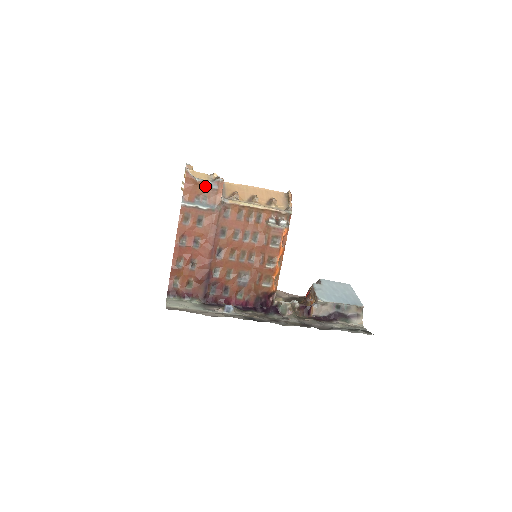
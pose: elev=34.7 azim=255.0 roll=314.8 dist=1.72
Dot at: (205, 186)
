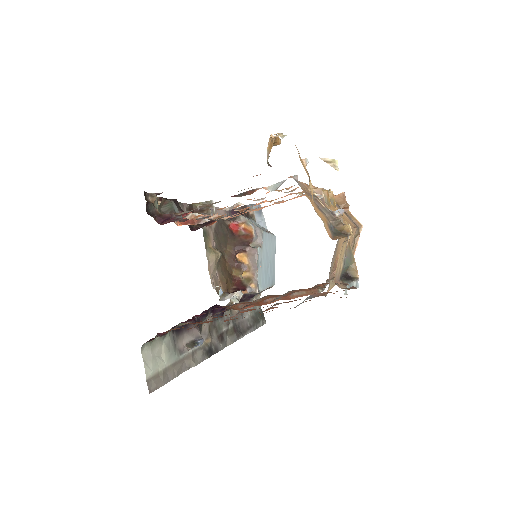
Dot at: occluded
